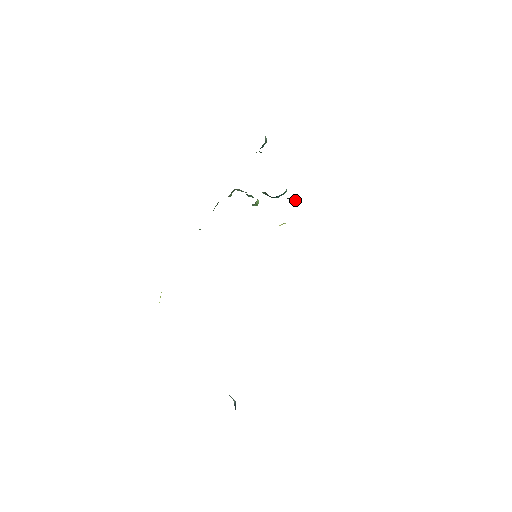
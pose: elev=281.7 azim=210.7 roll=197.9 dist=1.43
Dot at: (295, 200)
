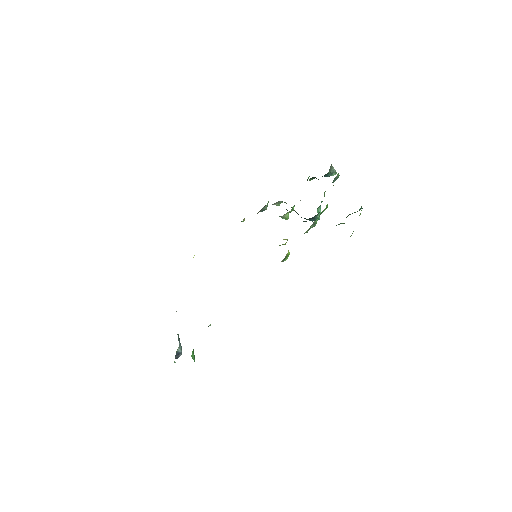
Dot at: occluded
